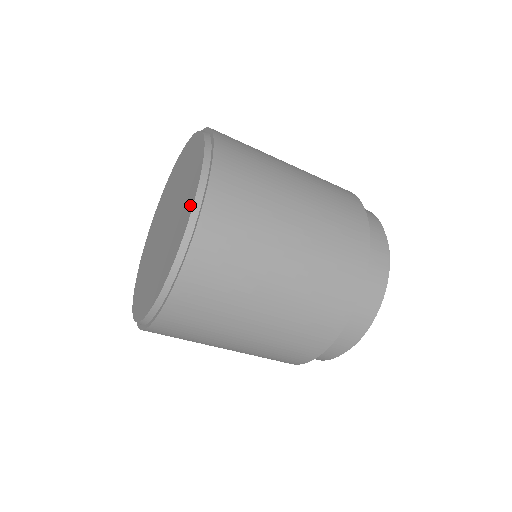
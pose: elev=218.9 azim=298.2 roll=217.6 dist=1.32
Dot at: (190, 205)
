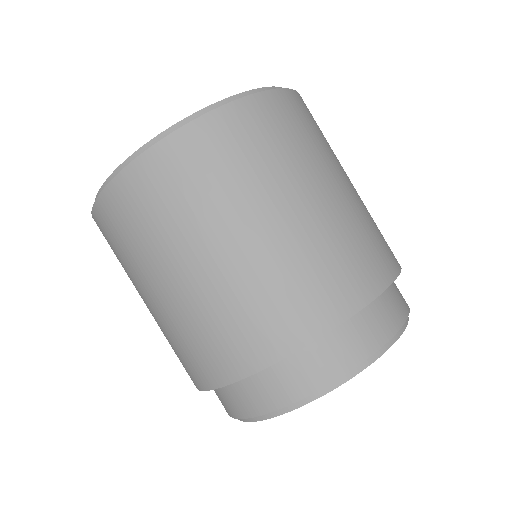
Dot at: occluded
